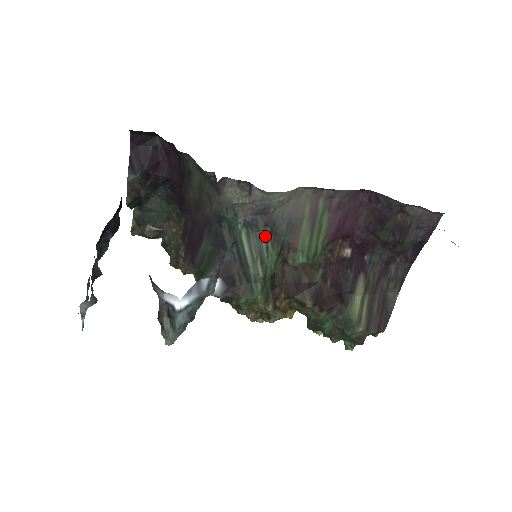
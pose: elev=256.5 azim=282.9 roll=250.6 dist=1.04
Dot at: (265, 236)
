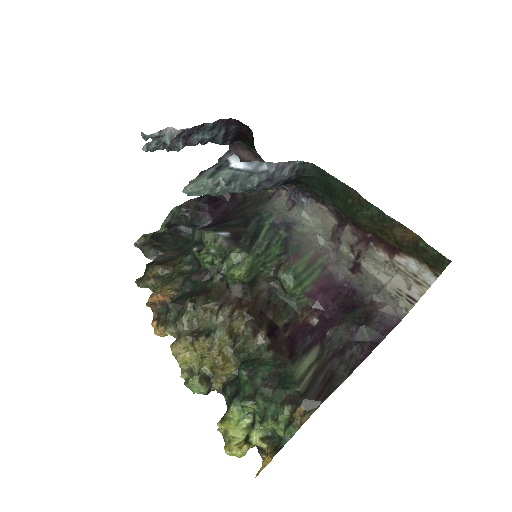
Dot at: (280, 236)
